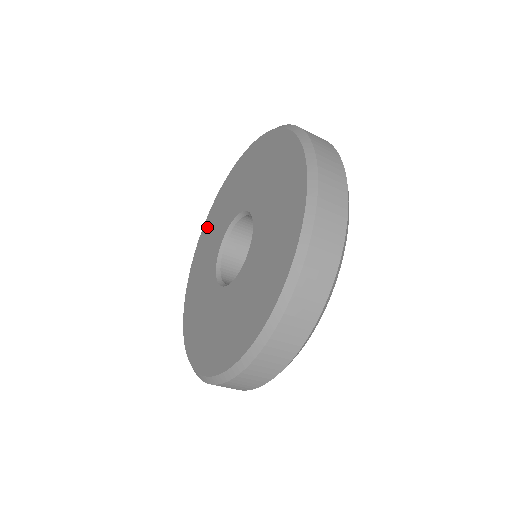
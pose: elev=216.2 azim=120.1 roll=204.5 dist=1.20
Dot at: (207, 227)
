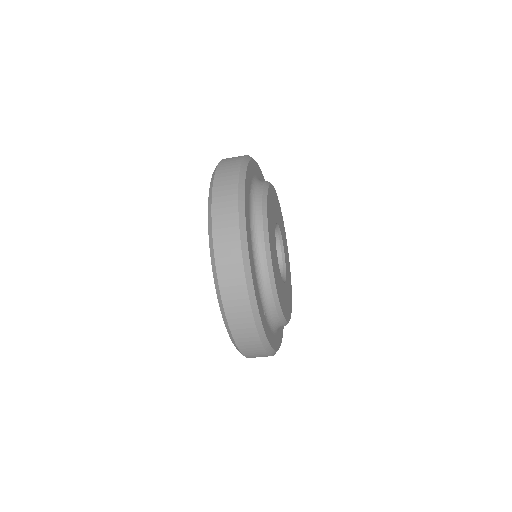
Dot at: occluded
